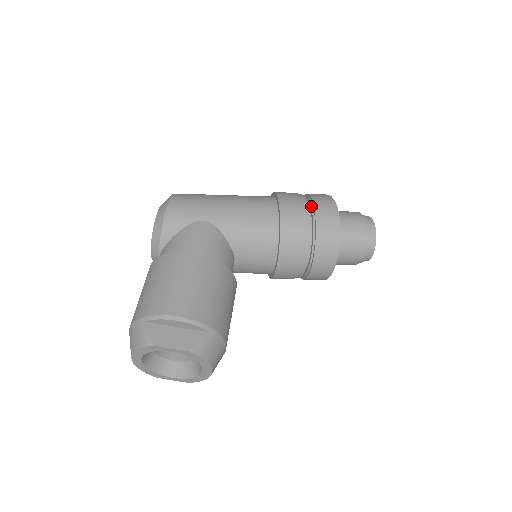
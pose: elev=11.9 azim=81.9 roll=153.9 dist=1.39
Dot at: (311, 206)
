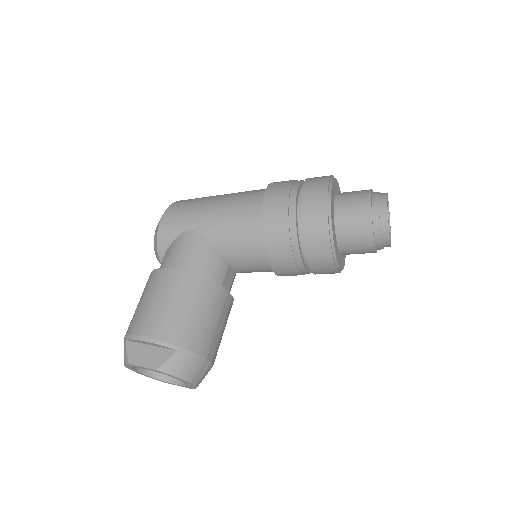
Dot at: (300, 197)
